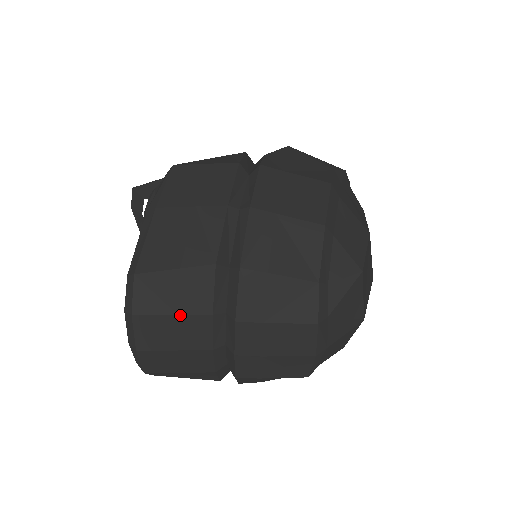
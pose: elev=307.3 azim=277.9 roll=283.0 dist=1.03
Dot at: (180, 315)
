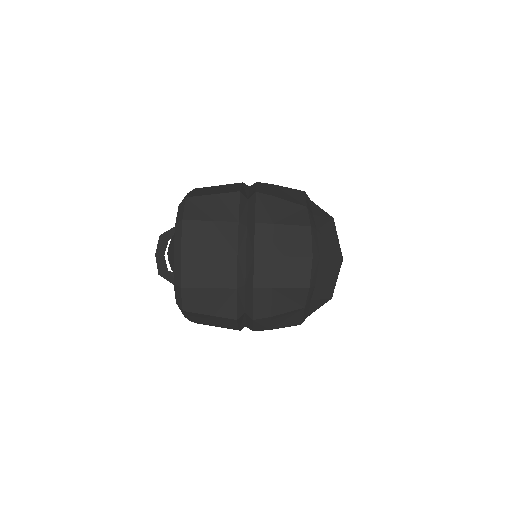
Dot at: (216, 221)
